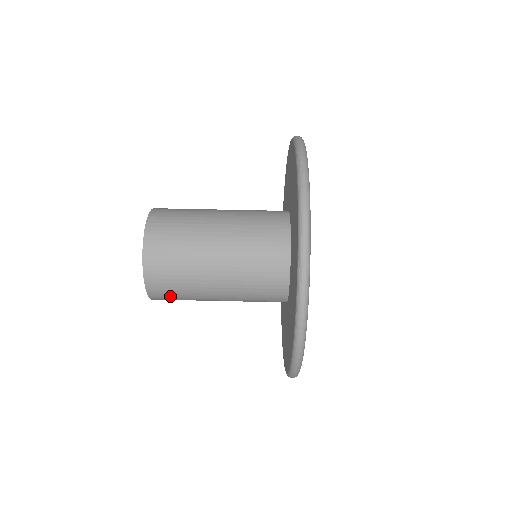
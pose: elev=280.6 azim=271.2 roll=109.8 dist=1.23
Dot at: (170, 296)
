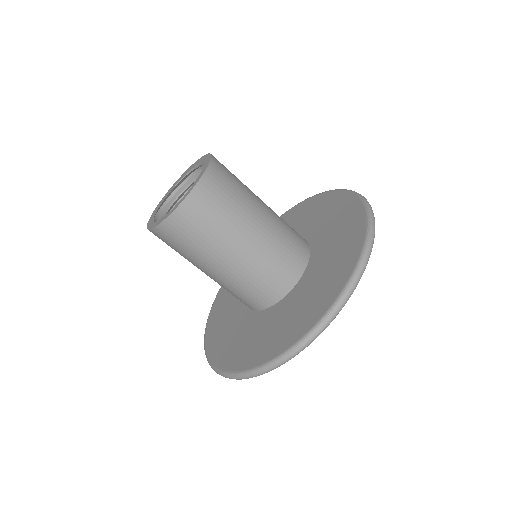
Dot at: (166, 243)
